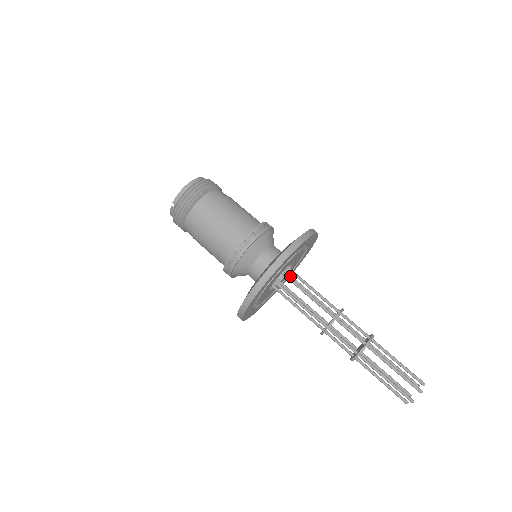
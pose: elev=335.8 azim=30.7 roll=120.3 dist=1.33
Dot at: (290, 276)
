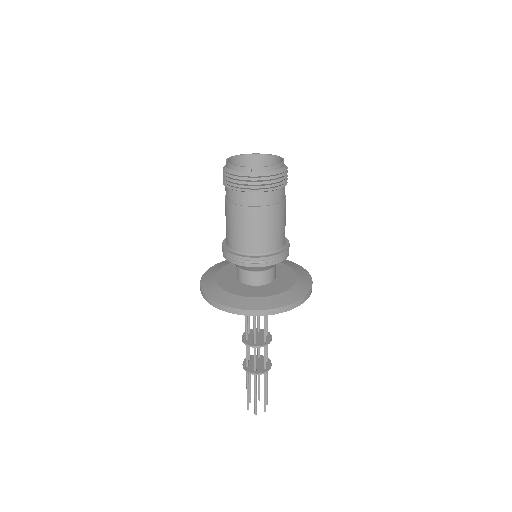
Dot at: occluded
